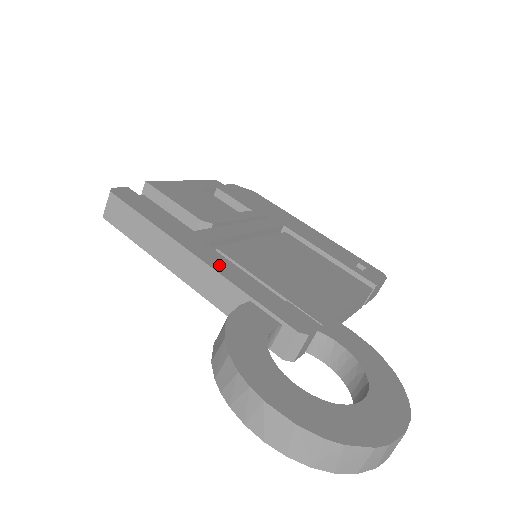
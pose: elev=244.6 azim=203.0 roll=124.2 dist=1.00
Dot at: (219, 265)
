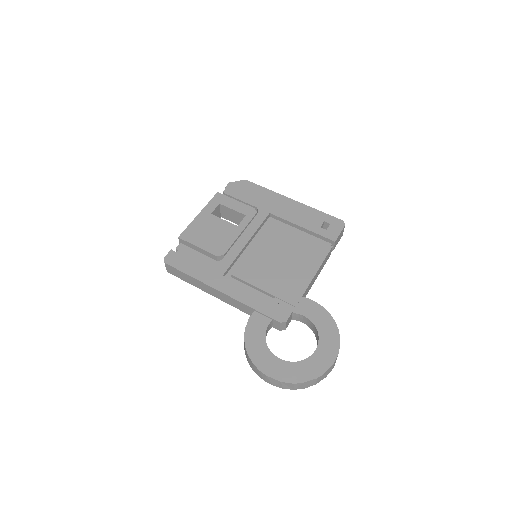
Dot at: (234, 292)
